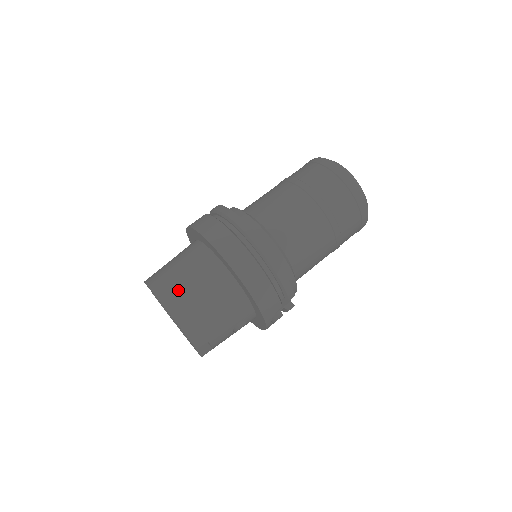
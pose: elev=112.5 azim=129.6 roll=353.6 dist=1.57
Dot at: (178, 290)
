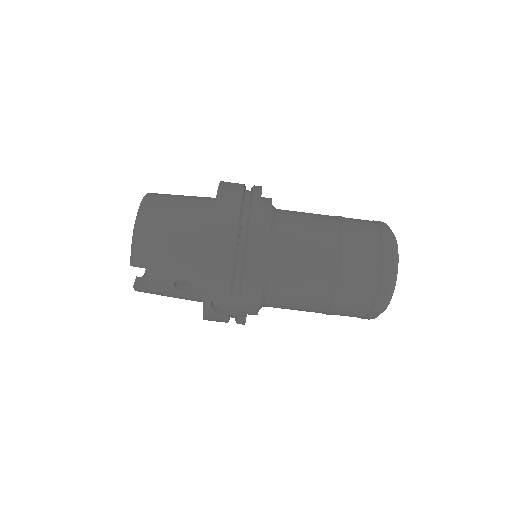
Dot at: (162, 206)
